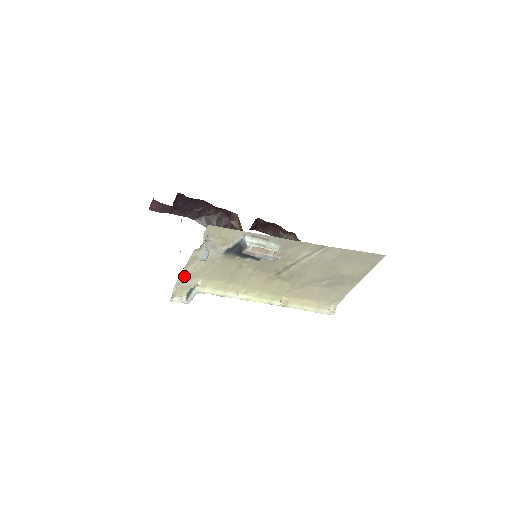
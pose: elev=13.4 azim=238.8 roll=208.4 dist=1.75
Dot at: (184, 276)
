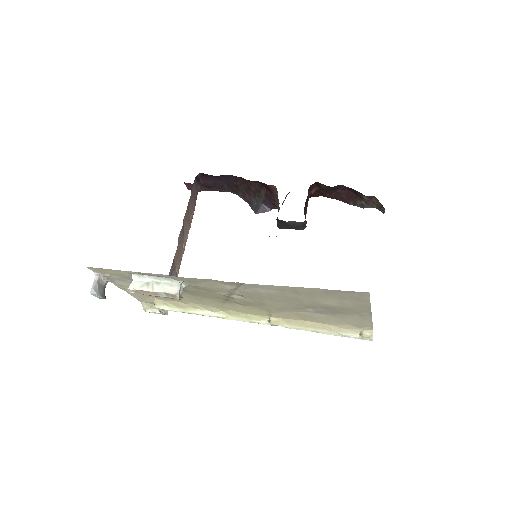
Dot at: (136, 295)
